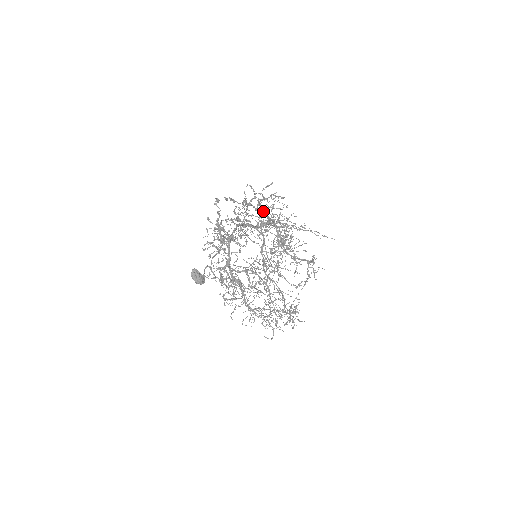
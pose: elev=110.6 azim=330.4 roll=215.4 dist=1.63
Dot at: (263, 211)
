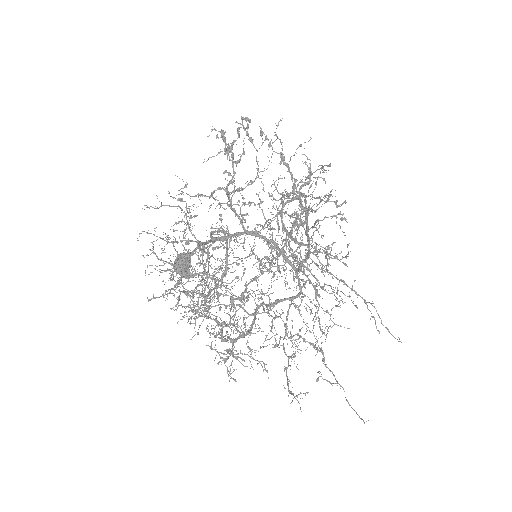
Dot at: (319, 251)
